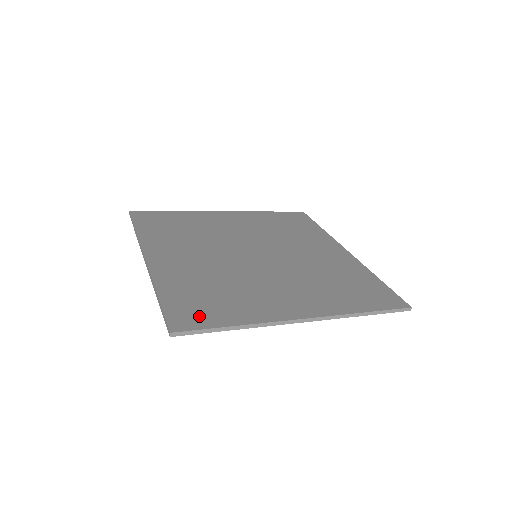
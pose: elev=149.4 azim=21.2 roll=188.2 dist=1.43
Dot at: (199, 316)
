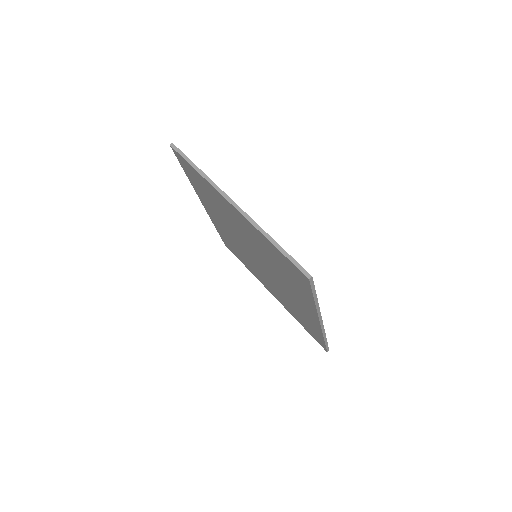
Dot at: occluded
